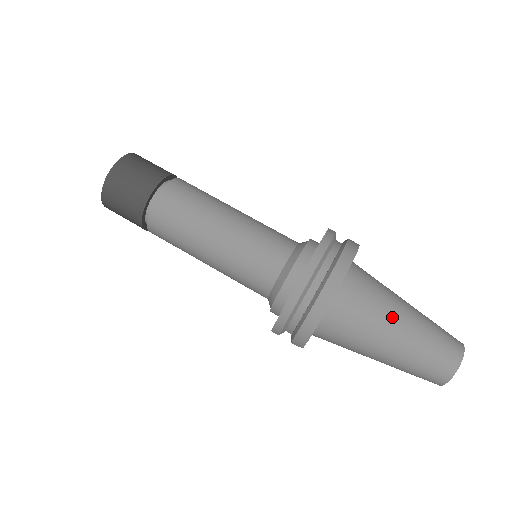
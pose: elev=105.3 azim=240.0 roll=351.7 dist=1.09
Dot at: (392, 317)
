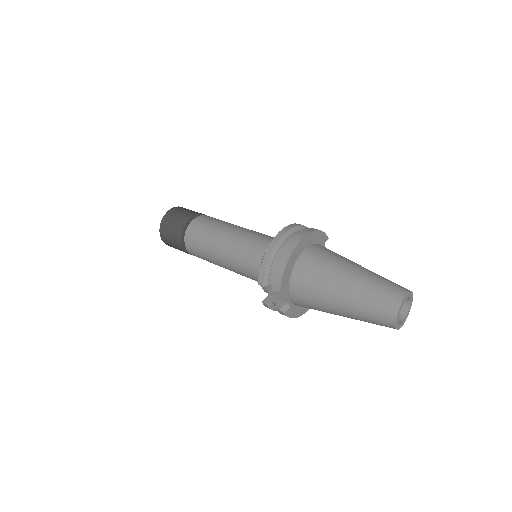
Dot at: (348, 264)
